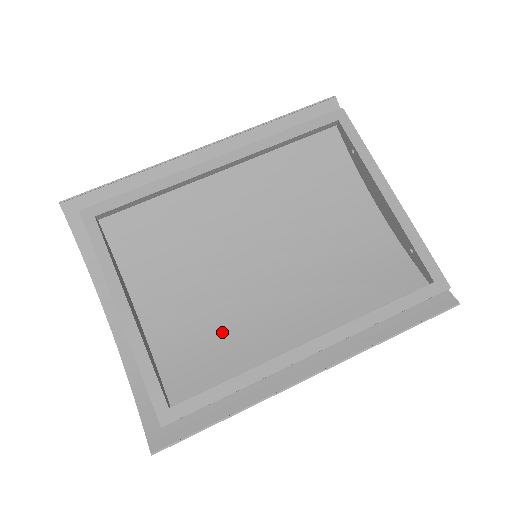
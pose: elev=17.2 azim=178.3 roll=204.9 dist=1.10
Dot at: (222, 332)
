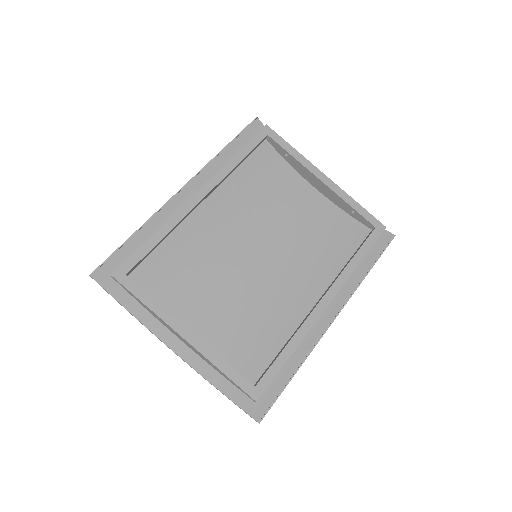
Dot at: (258, 320)
